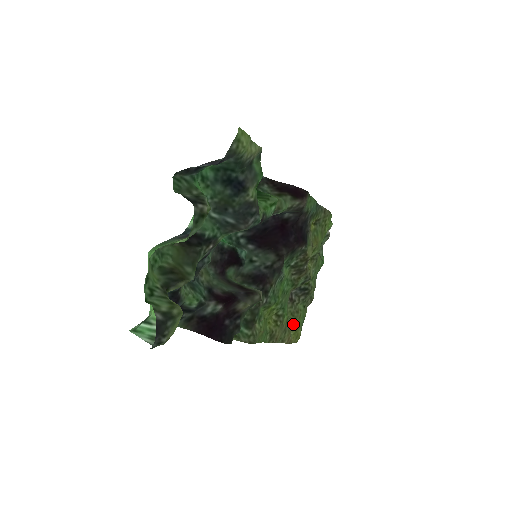
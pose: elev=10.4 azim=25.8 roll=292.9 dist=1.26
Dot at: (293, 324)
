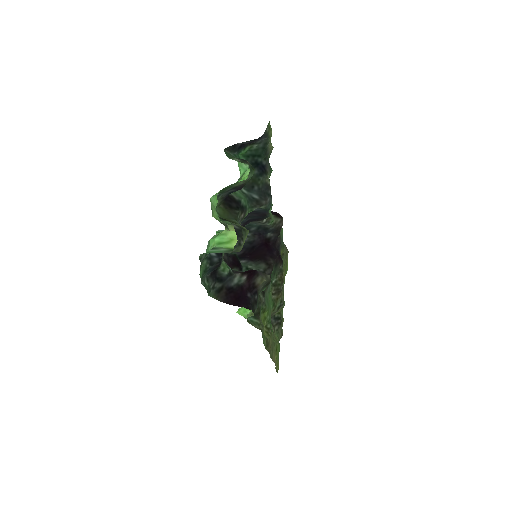
Dot at: (275, 348)
